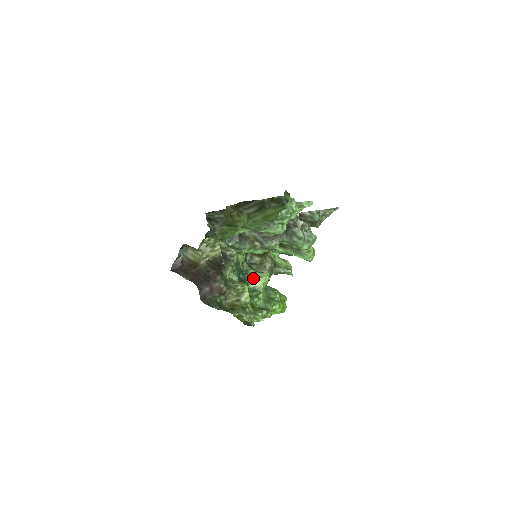
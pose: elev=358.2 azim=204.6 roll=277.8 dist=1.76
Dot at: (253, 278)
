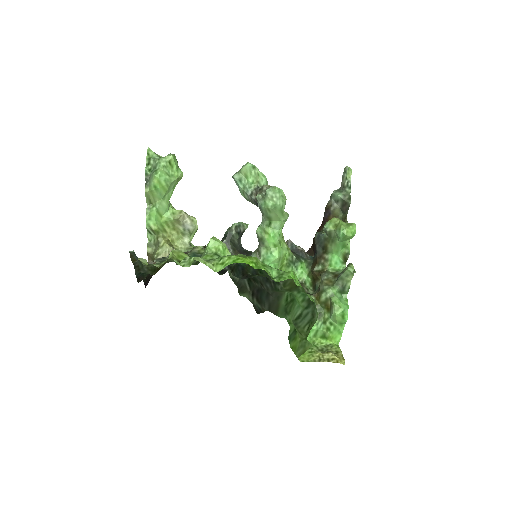
Dot at: occluded
